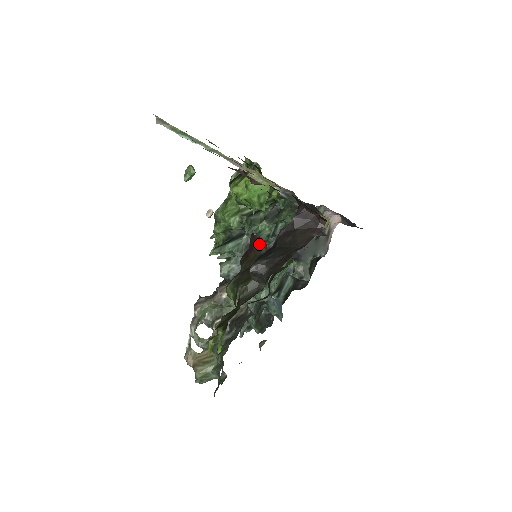
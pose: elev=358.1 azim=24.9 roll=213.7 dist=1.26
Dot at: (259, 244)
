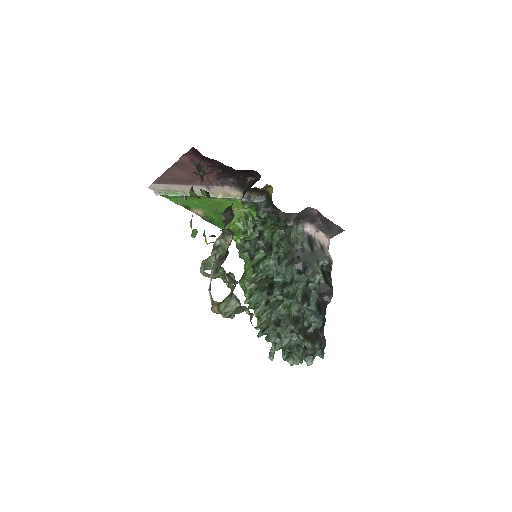
Dot at: (201, 170)
